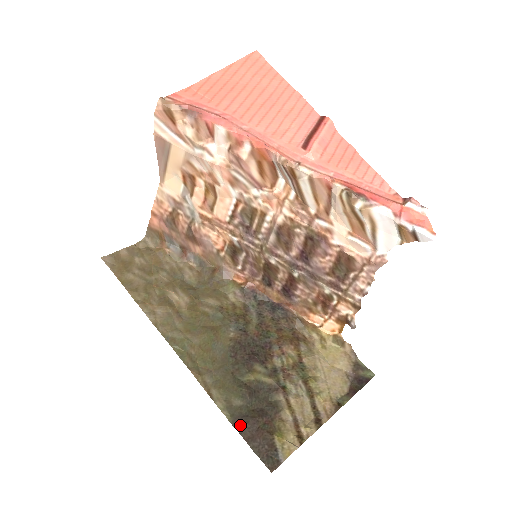
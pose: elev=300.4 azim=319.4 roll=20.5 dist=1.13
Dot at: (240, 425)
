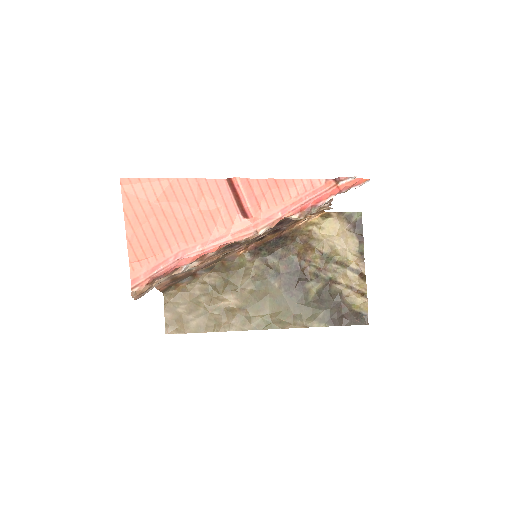
Dot at: (334, 323)
